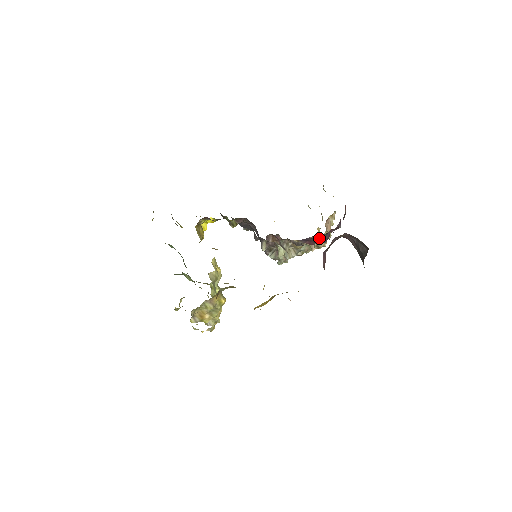
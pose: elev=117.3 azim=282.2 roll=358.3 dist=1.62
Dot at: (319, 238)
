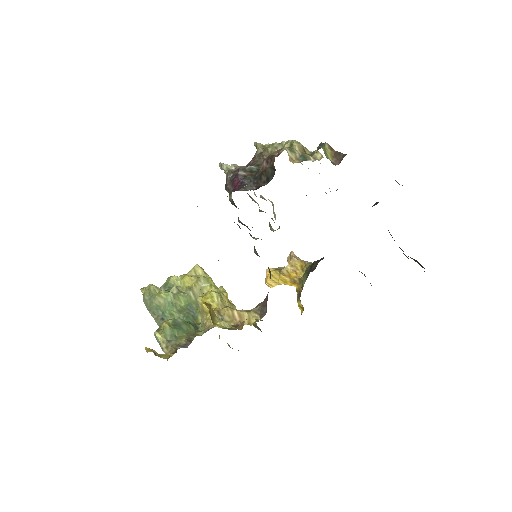
Dot at: occluded
